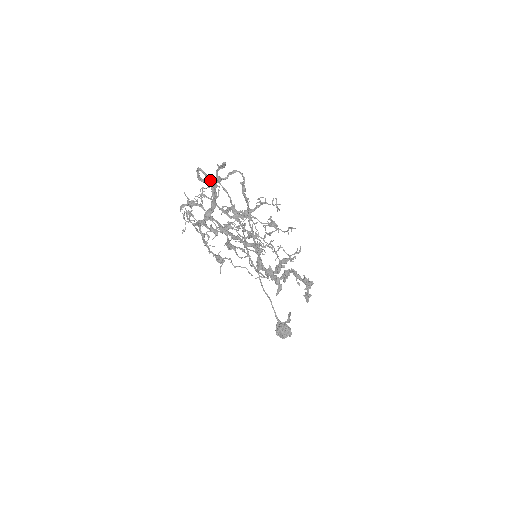
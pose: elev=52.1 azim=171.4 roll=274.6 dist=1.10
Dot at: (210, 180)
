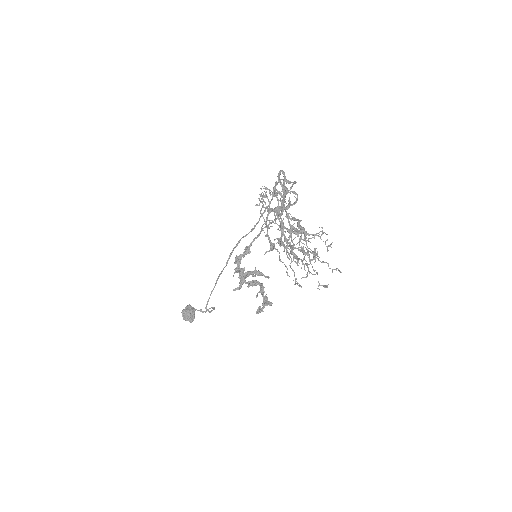
Dot at: occluded
